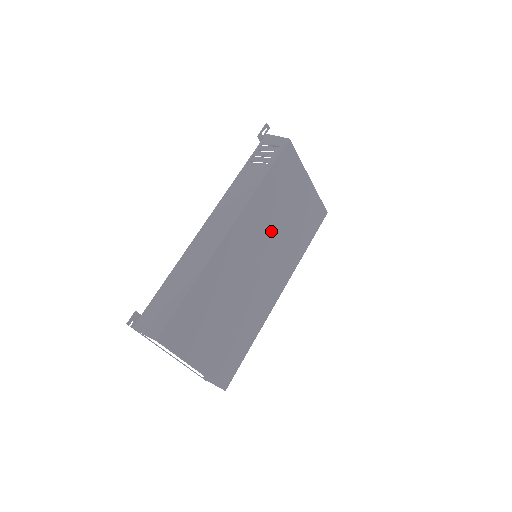
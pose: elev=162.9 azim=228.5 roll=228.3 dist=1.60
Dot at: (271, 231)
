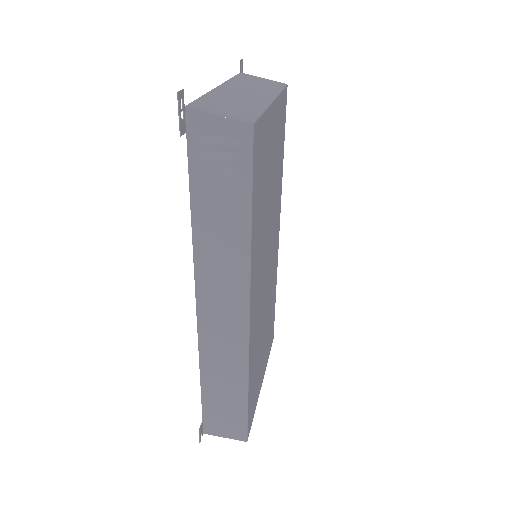
Dot at: (266, 229)
